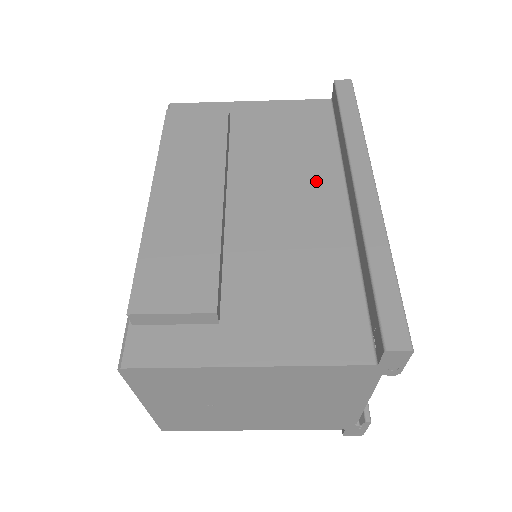
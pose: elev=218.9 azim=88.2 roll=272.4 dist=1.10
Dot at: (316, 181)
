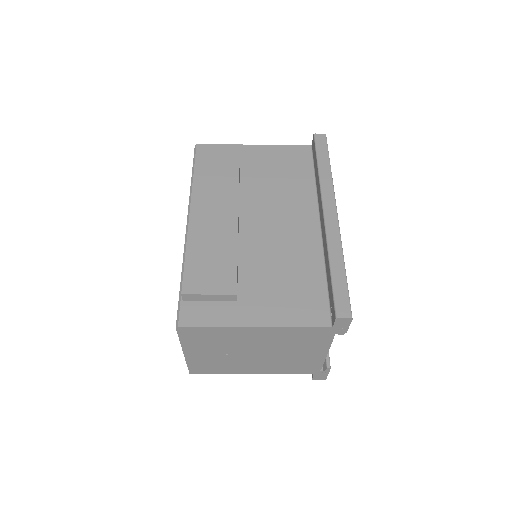
Dot at: (299, 208)
